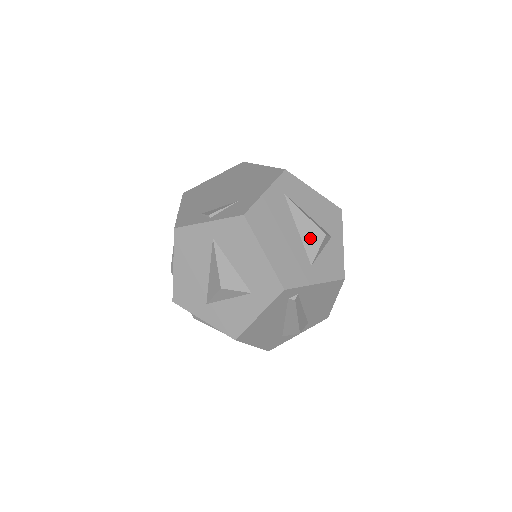
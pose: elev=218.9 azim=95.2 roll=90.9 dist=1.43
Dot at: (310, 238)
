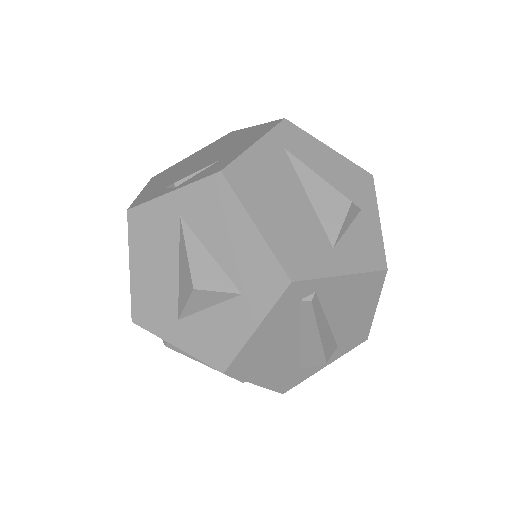
Dot at: (328, 208)
